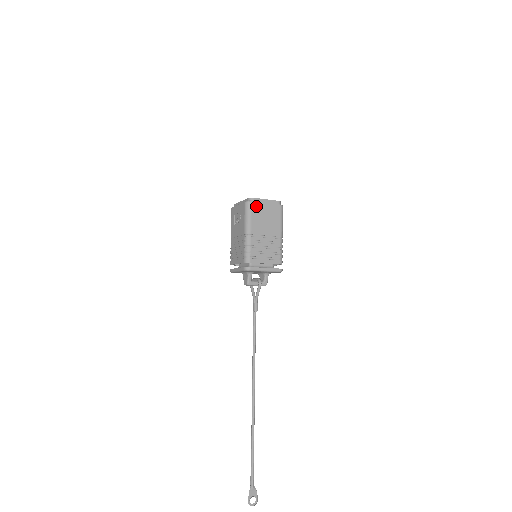
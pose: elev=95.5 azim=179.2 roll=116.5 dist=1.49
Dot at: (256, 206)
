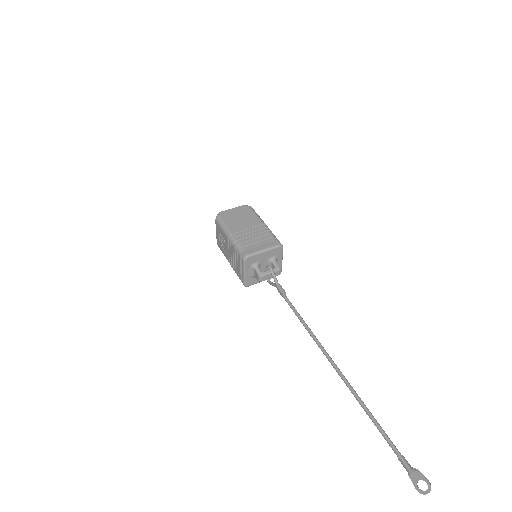
Dot at: (226, 216)
